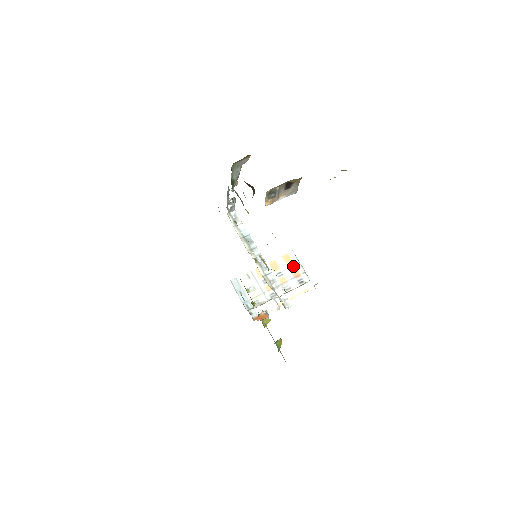
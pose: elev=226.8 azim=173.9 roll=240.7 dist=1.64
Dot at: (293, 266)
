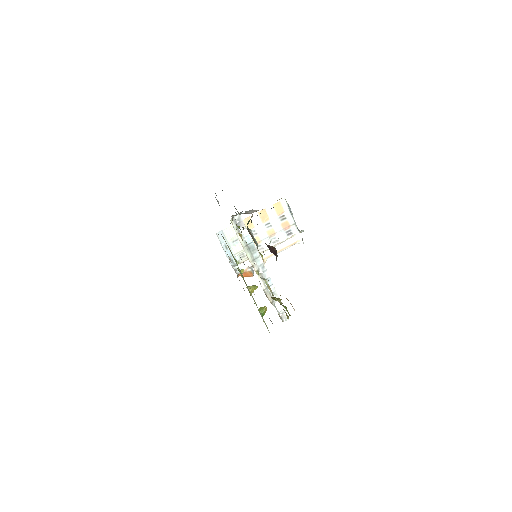
Dot at: (283, 216)
